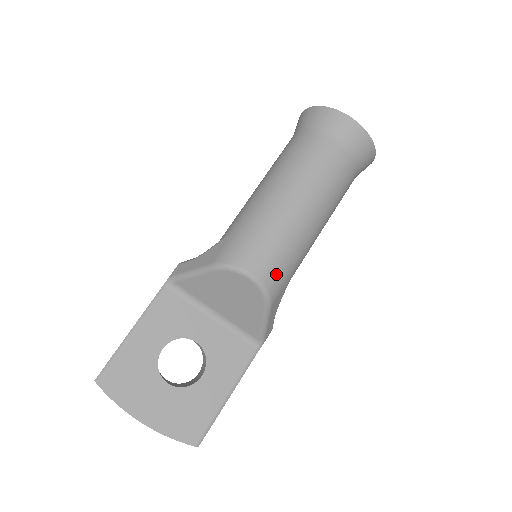
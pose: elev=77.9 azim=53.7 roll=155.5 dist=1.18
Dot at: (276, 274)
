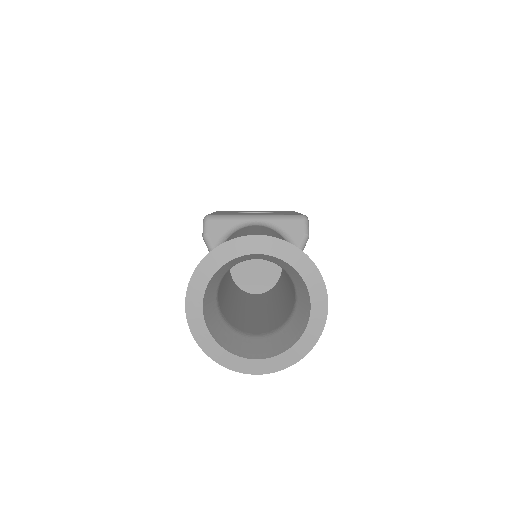
Dot at: occluded
